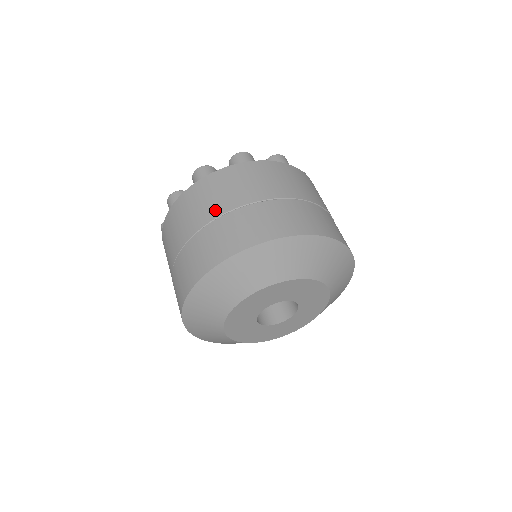
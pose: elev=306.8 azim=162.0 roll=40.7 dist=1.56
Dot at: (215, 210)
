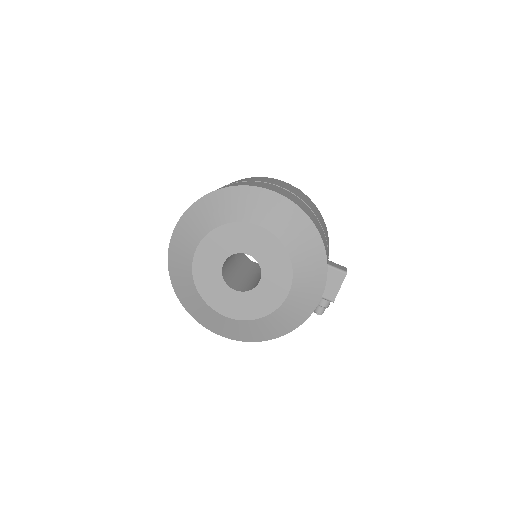
Dot at: occluded
